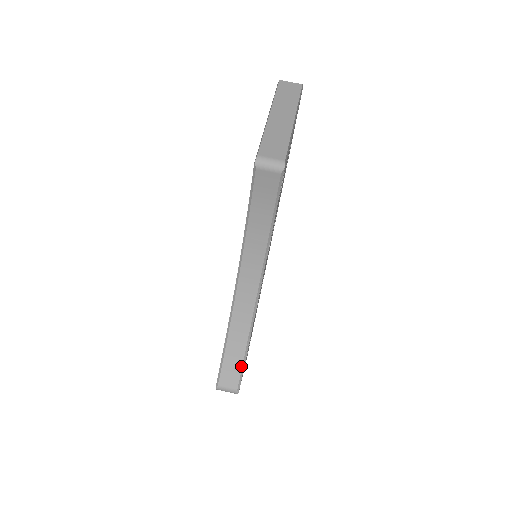
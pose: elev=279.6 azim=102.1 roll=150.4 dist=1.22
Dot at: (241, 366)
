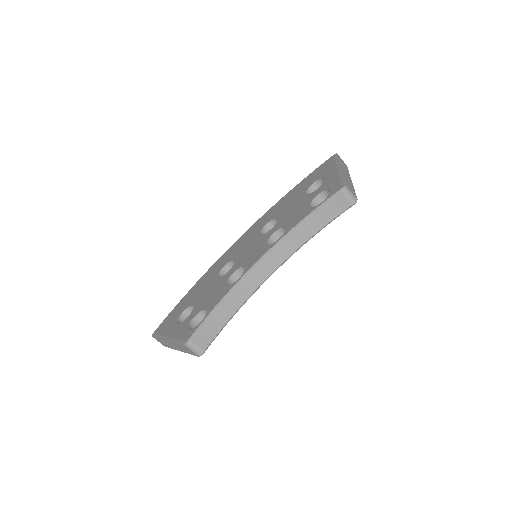
Dot at: (217, 333)
